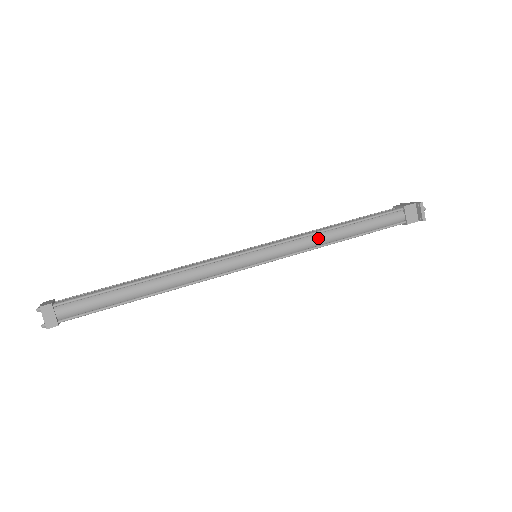
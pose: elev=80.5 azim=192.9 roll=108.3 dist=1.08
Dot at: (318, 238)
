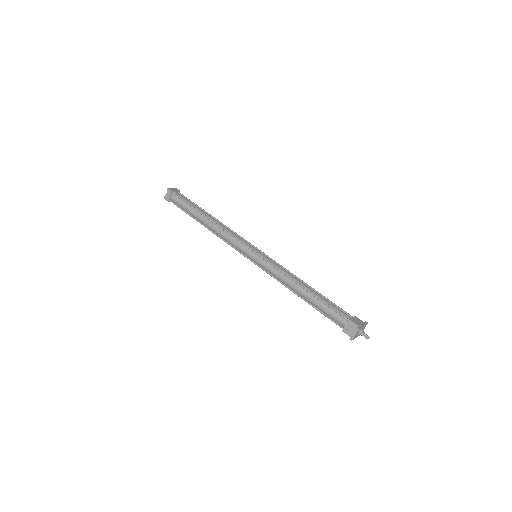
Dot at: (287, 280)
